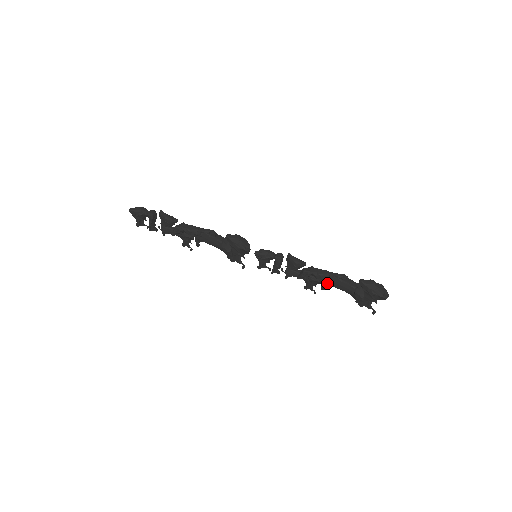
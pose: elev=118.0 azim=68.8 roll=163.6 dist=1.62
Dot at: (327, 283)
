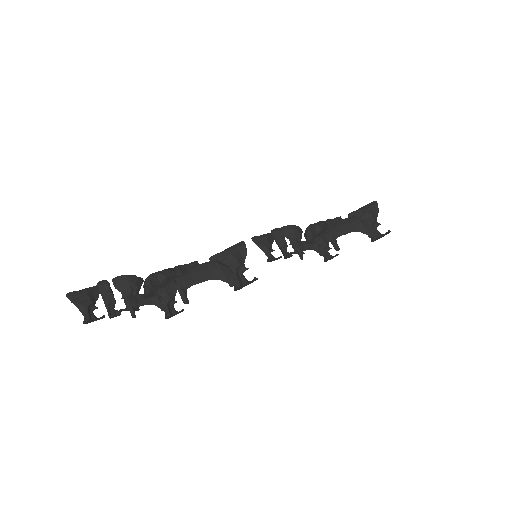
Dot at: (333, 233)
